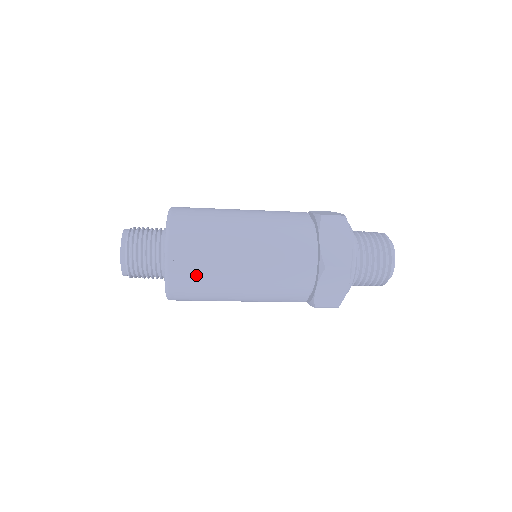
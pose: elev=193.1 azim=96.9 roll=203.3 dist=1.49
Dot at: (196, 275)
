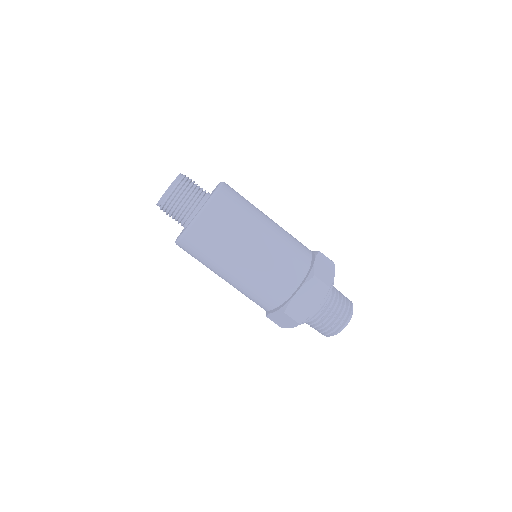
Dot at: (224, 222)
